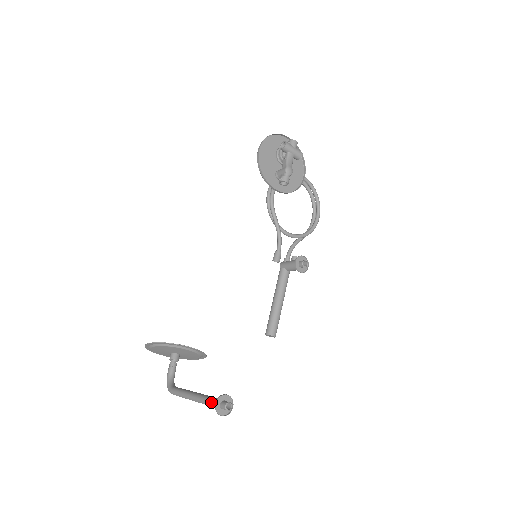
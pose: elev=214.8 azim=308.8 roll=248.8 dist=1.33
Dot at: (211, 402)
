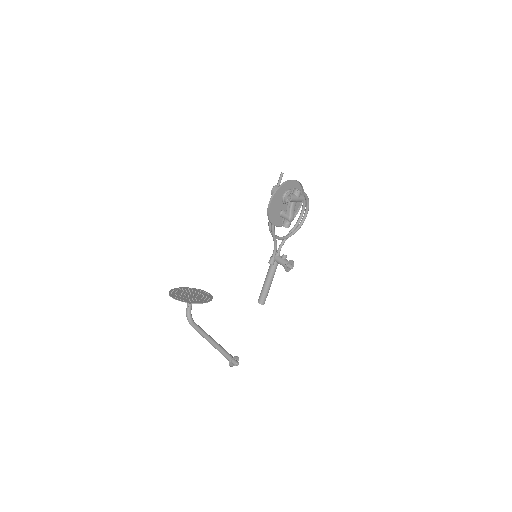
Dot at: (225, 356)
